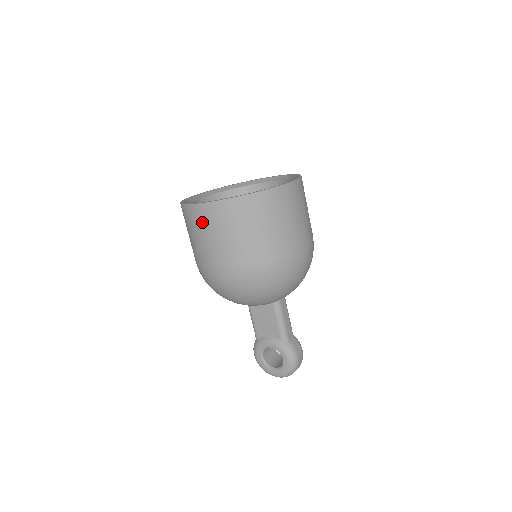
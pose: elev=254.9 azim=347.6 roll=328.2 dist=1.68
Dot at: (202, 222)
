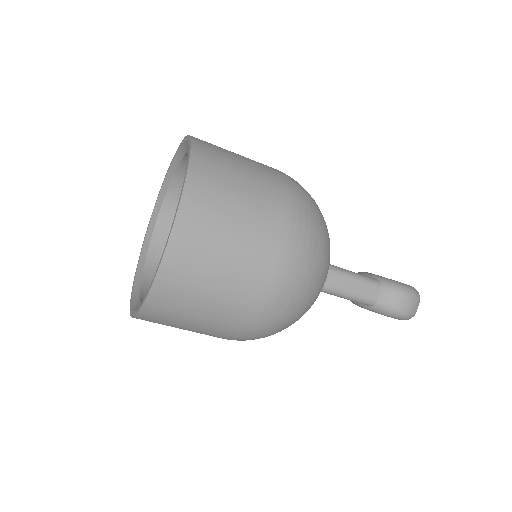
Dot at: occluded
